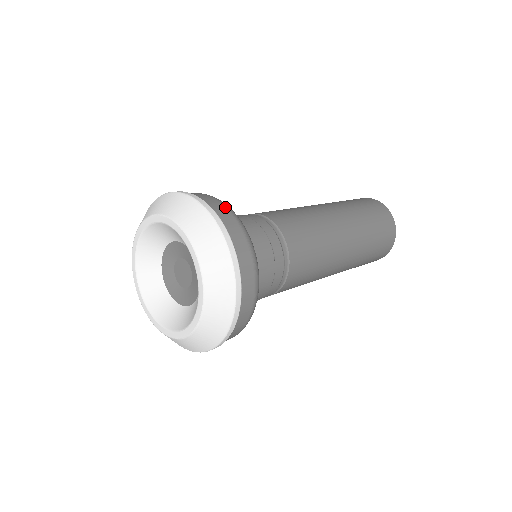
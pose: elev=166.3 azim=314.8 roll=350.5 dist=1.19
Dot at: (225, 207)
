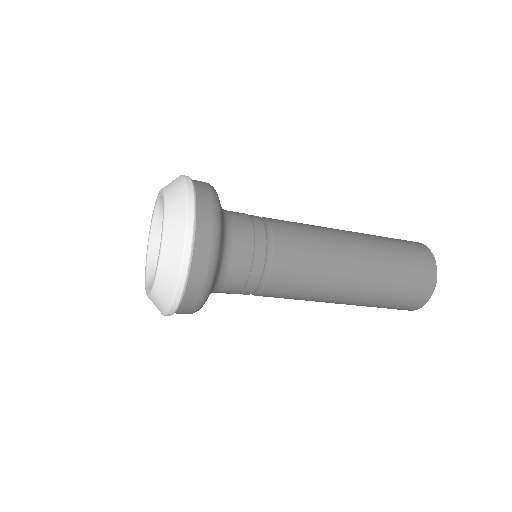
Dot at: (209, 191)
